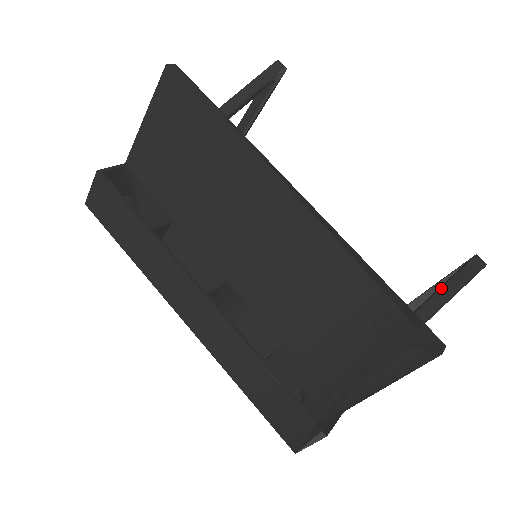
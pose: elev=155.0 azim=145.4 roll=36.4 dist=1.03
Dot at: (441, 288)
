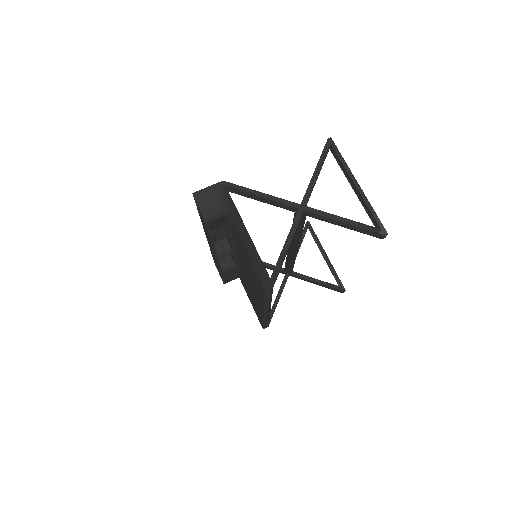
Dot at: (319, 283)
